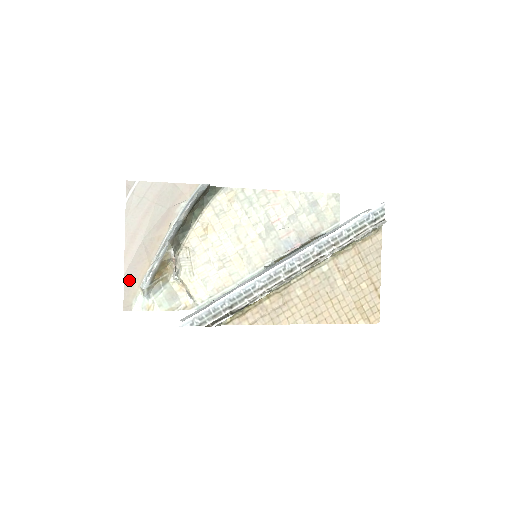
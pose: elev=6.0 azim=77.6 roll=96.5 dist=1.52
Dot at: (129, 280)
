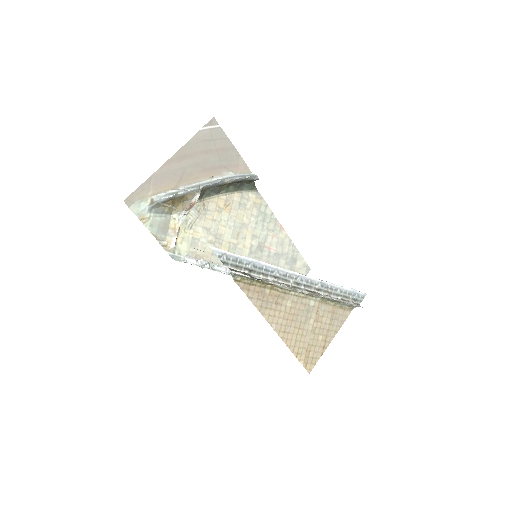
Dot at: (150, 183)
